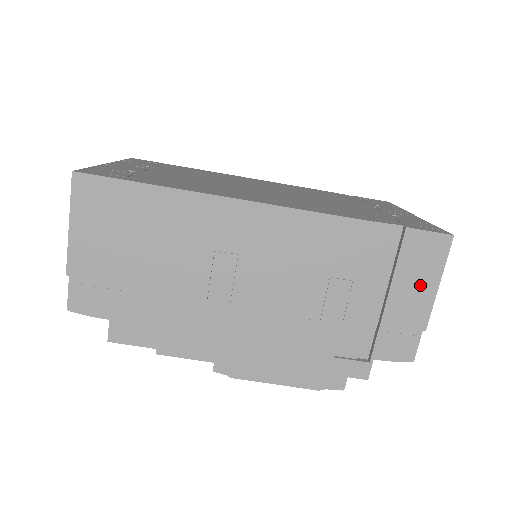
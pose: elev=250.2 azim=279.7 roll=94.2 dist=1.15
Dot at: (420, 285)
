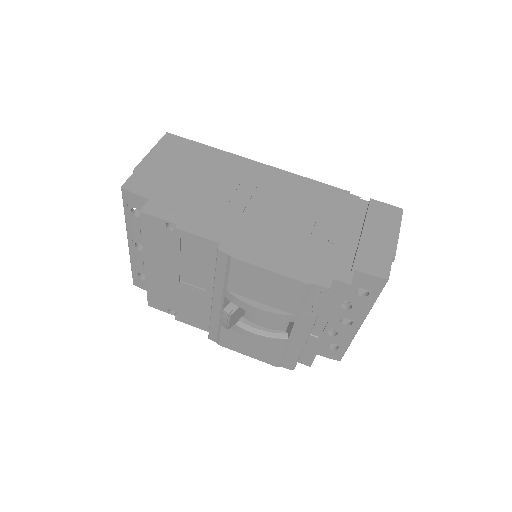
Dot at: (385, 230)
